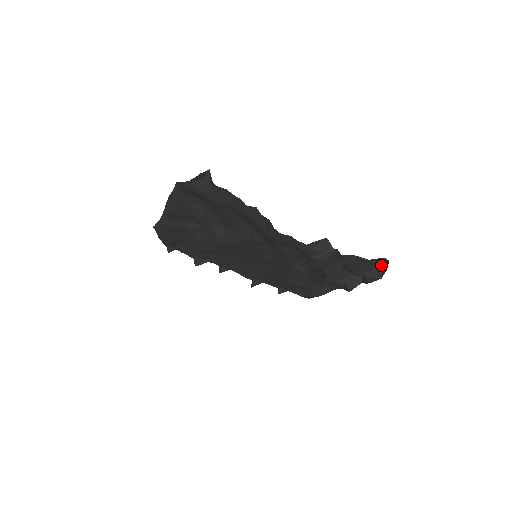
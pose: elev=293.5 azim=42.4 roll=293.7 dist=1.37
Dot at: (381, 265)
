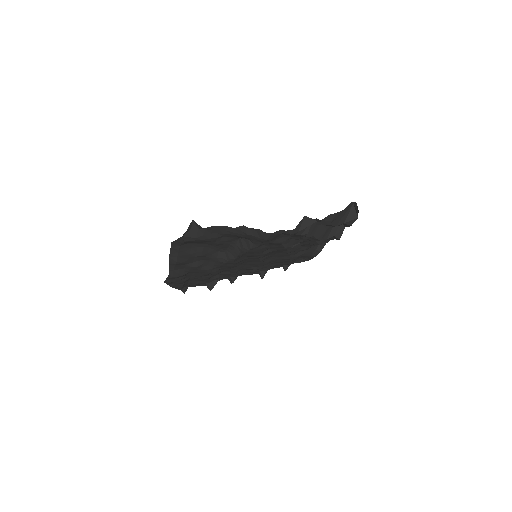
Dot at: (352, 208)
